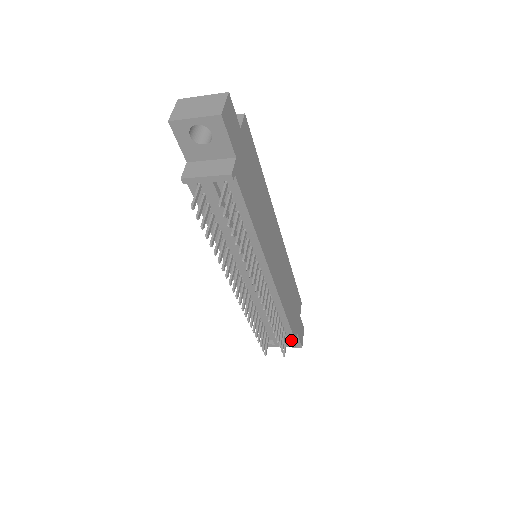
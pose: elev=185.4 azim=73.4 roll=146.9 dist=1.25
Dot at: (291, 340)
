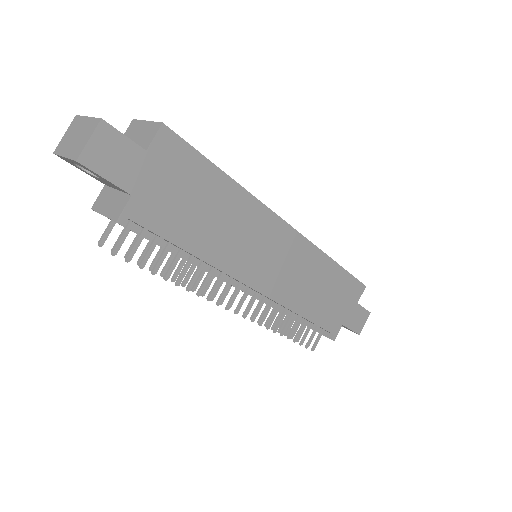
Dot at: occluded
